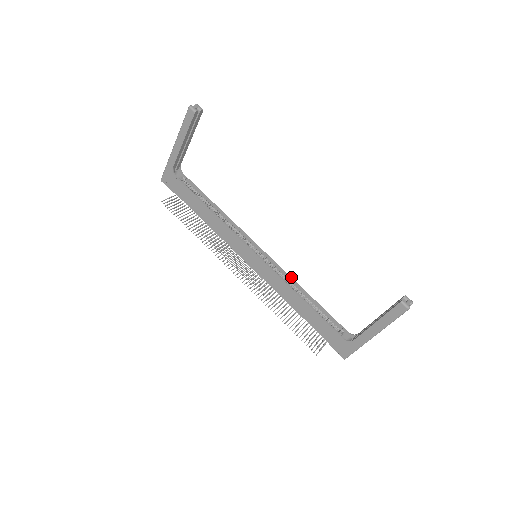
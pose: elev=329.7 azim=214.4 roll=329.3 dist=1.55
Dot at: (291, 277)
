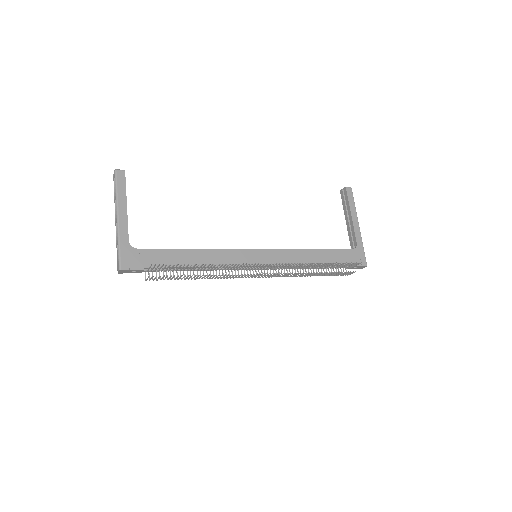
Dot at: occluded
